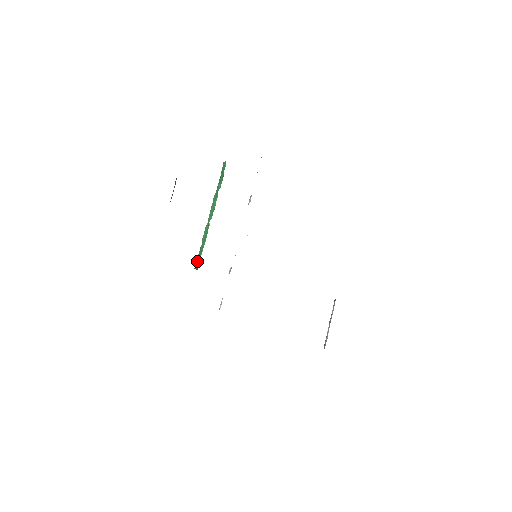
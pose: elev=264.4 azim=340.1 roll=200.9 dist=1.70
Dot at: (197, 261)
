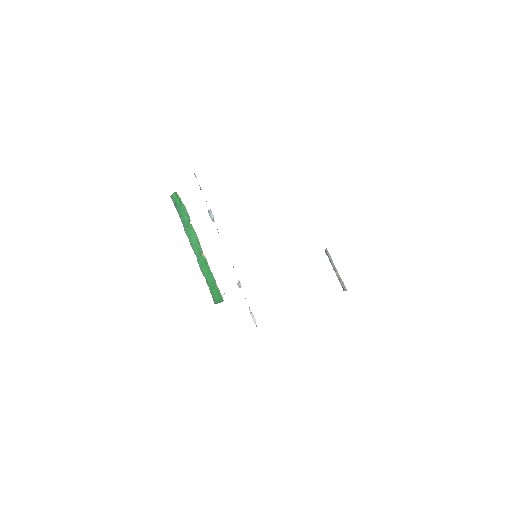
Dot at: (213, 296)
